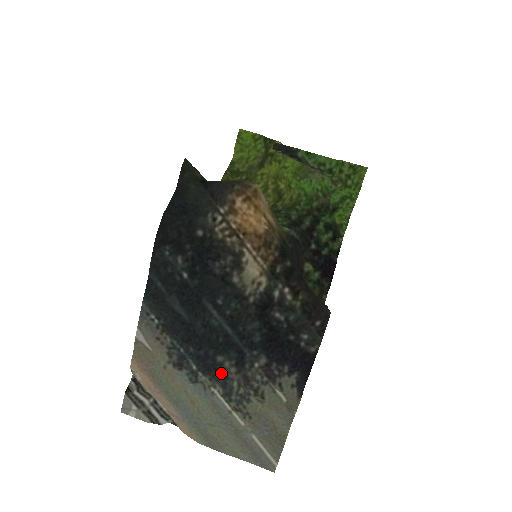
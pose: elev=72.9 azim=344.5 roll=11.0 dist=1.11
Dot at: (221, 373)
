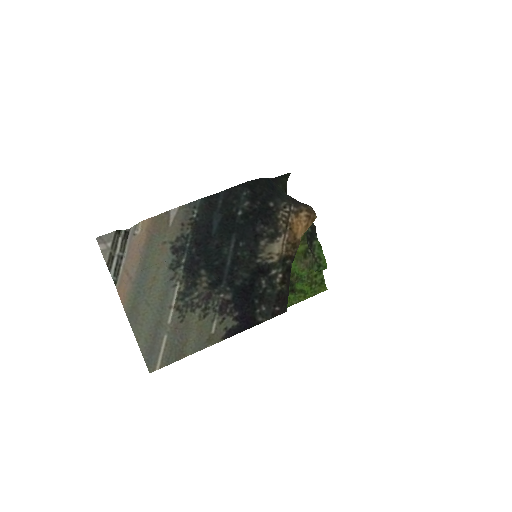
Dot at: (194, 280)
